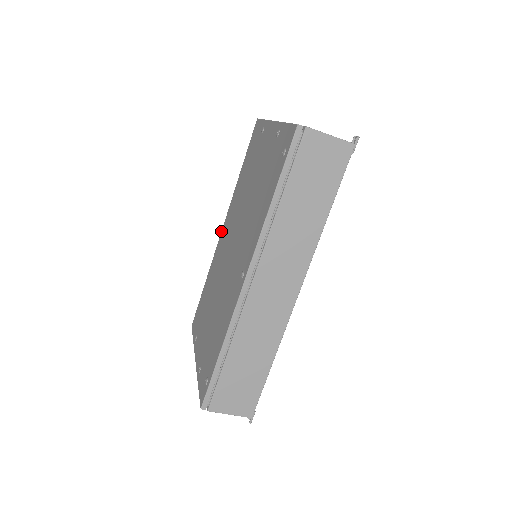
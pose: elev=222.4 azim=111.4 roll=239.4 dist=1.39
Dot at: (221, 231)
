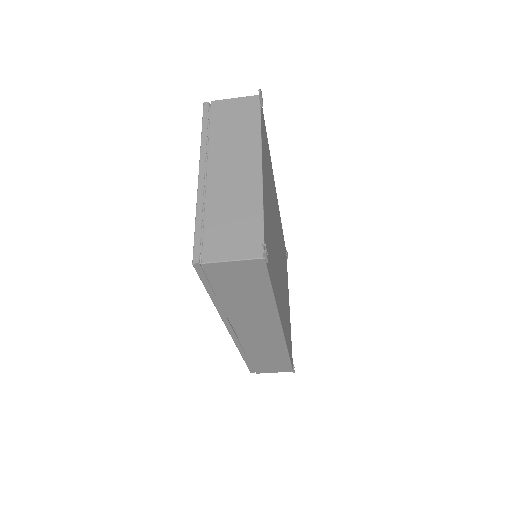
Dot at: occluded
